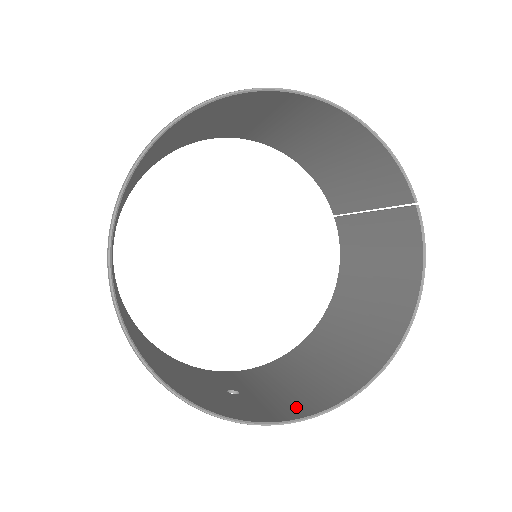
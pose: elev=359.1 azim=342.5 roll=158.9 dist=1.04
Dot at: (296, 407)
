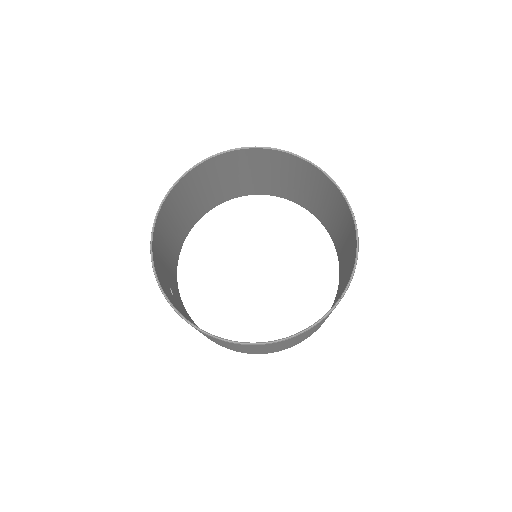
Dot at: (178, 310)
